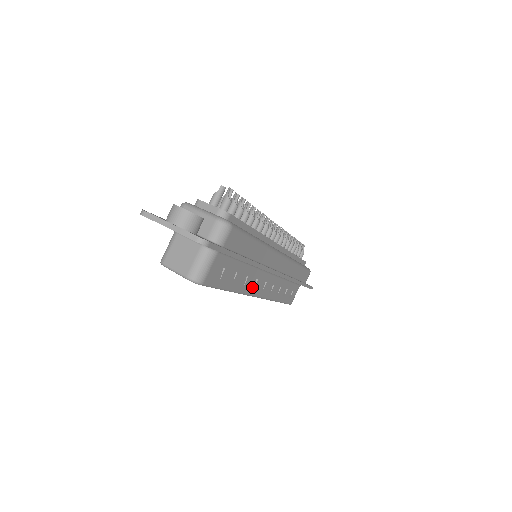
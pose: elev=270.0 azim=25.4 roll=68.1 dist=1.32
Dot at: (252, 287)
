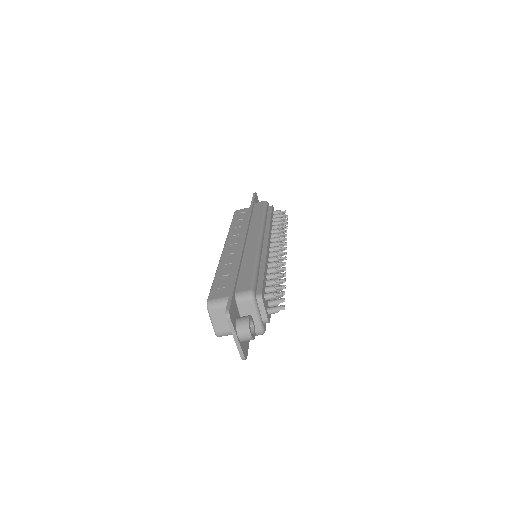
Dot at: occluded
